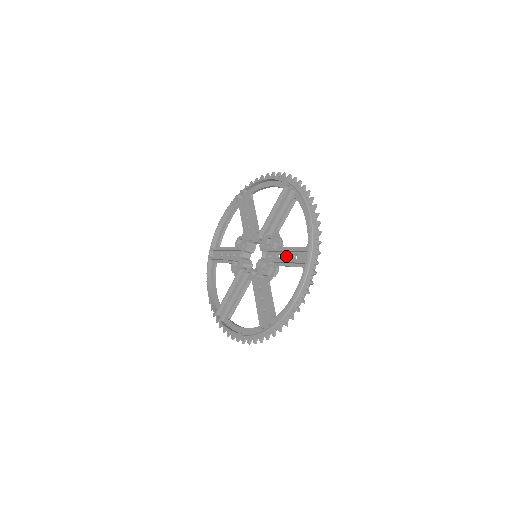
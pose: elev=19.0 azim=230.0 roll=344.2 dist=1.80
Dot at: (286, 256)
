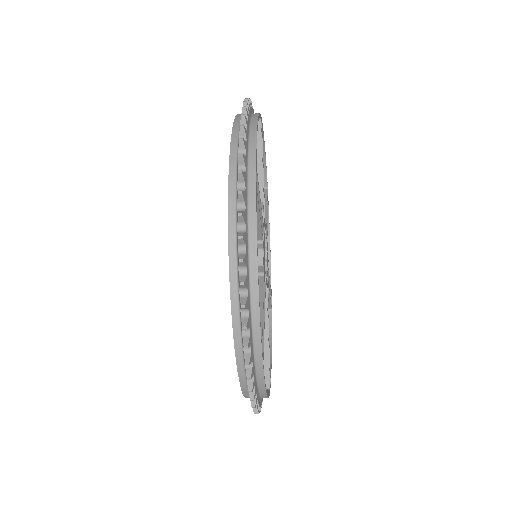
Dot at: occluded
